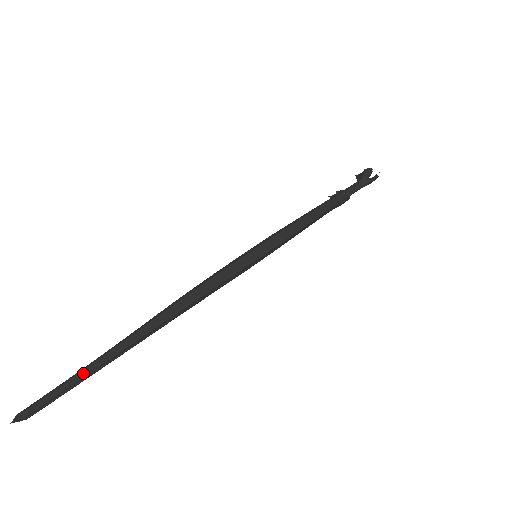
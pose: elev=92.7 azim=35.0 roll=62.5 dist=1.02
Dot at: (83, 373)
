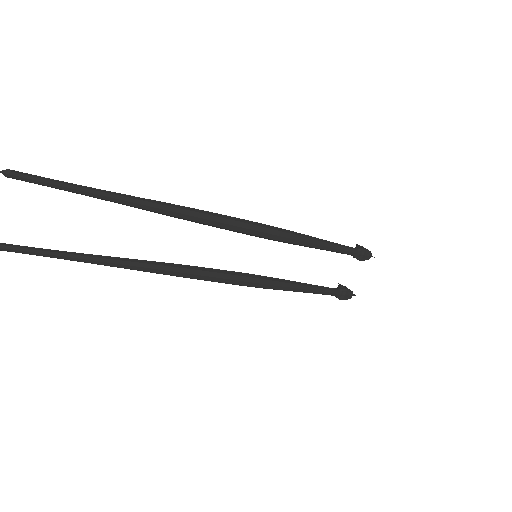
Dot at: (79, 185)
